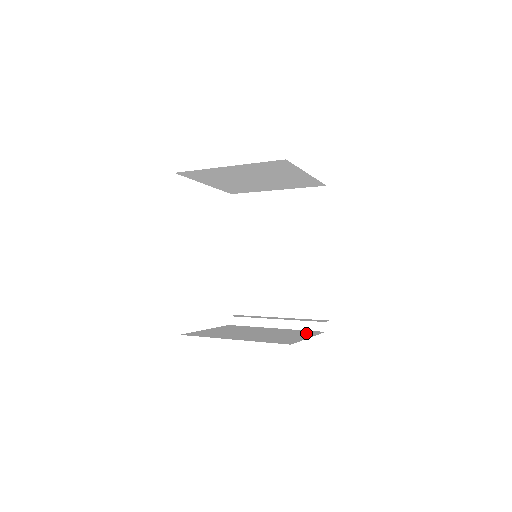
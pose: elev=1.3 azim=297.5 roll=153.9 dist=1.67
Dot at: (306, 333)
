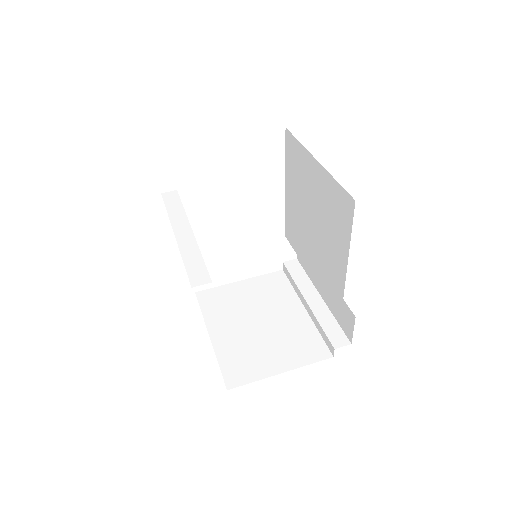
Dot at: (304, 352)
